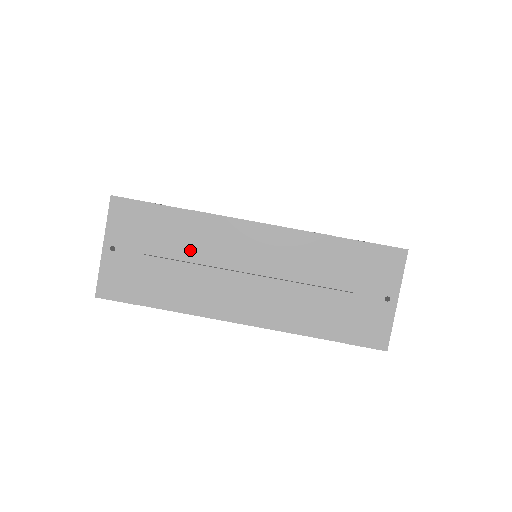
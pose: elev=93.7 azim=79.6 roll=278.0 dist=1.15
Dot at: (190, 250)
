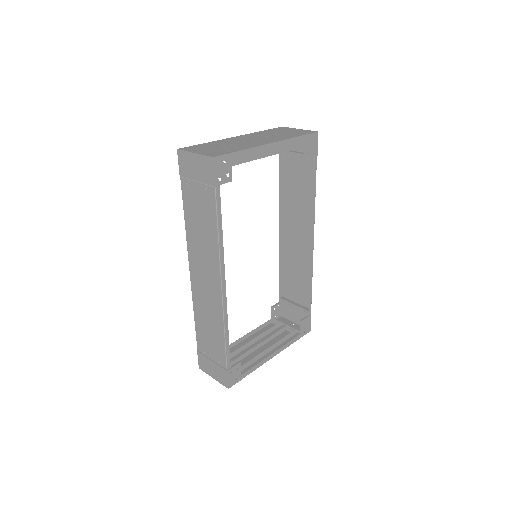
Dot at: (225, 144)
